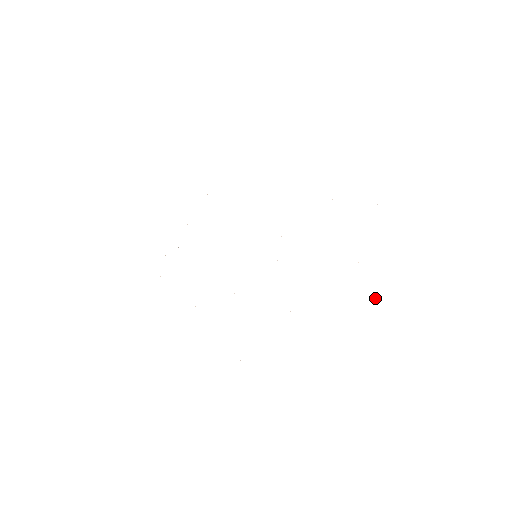
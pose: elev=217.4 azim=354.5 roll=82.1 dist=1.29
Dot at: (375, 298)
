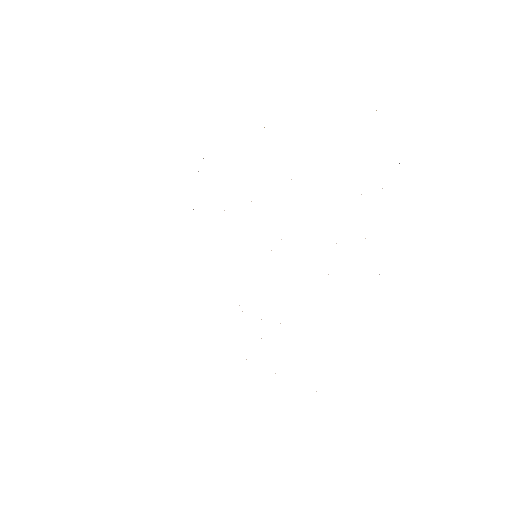
Dot at: occluded
